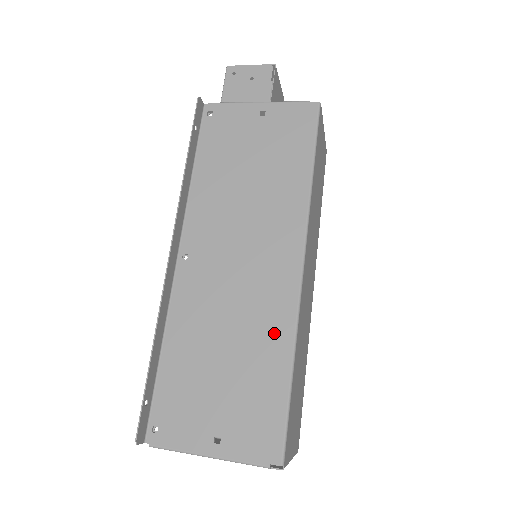
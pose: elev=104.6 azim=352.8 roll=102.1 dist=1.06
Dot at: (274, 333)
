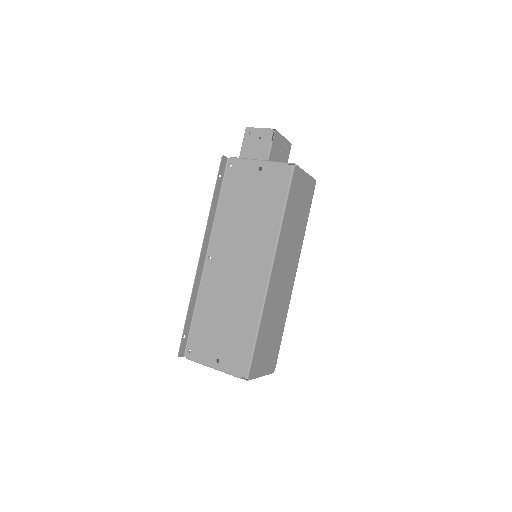
Dot at: (251, 309)
